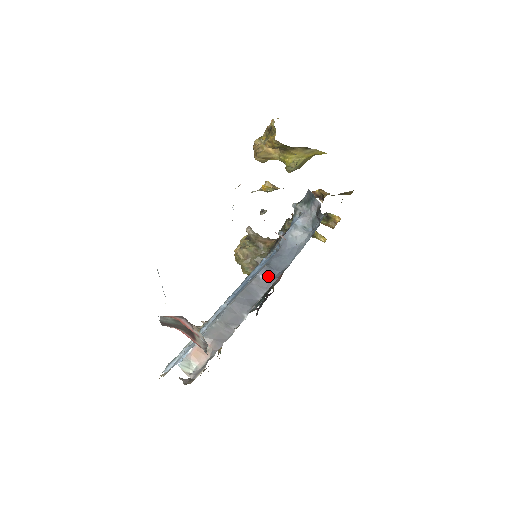
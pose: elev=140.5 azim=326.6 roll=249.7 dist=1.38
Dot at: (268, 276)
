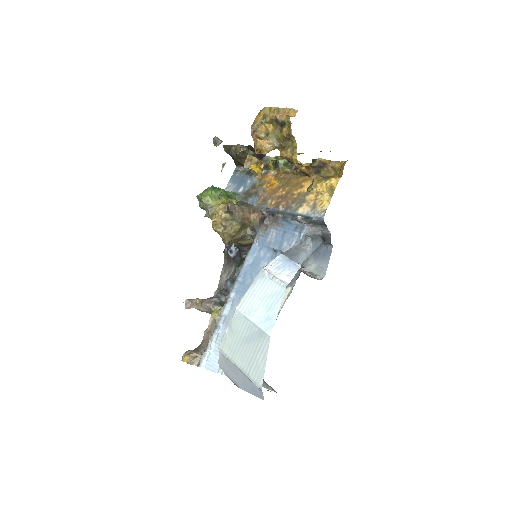
Dot at: occluded
